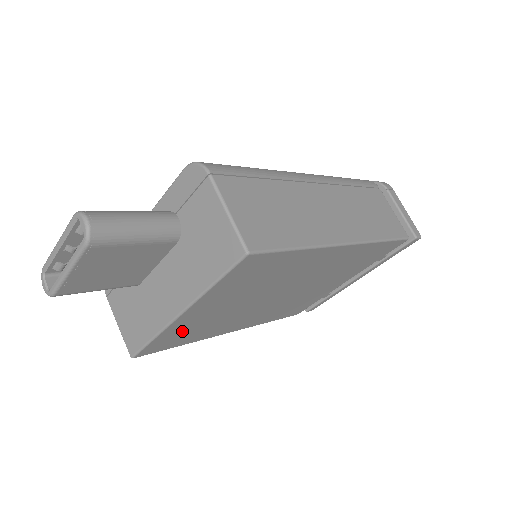
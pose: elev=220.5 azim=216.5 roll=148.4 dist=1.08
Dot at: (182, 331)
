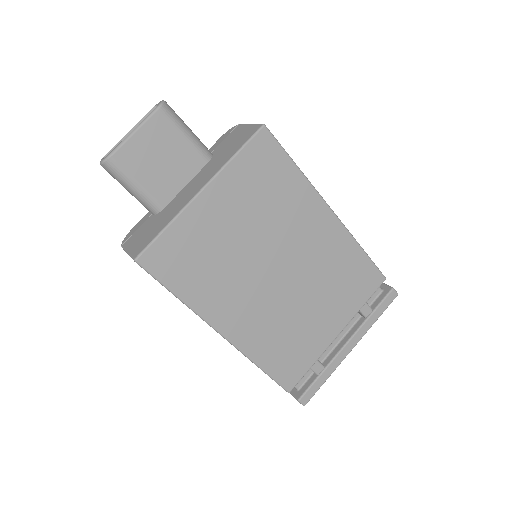
Dot at: (190, 243)
